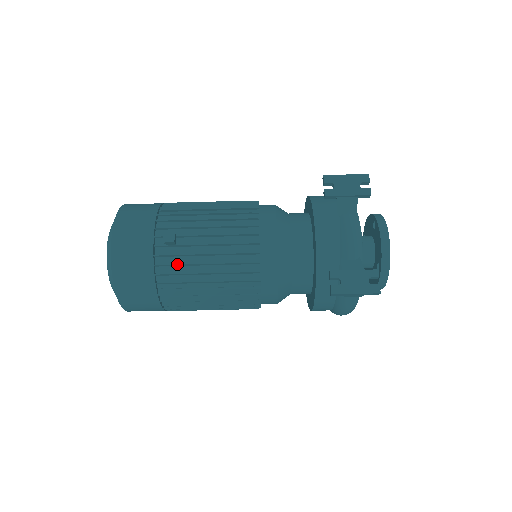
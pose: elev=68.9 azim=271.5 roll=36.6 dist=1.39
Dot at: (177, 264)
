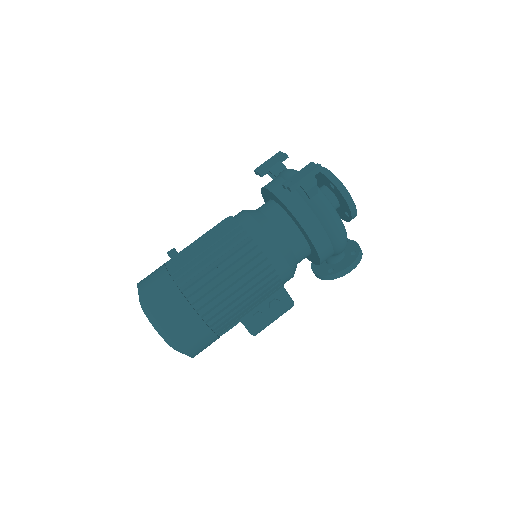
Dot at: (186, 265)
